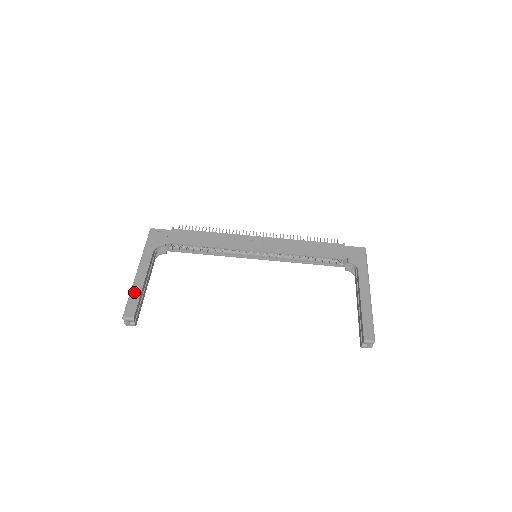
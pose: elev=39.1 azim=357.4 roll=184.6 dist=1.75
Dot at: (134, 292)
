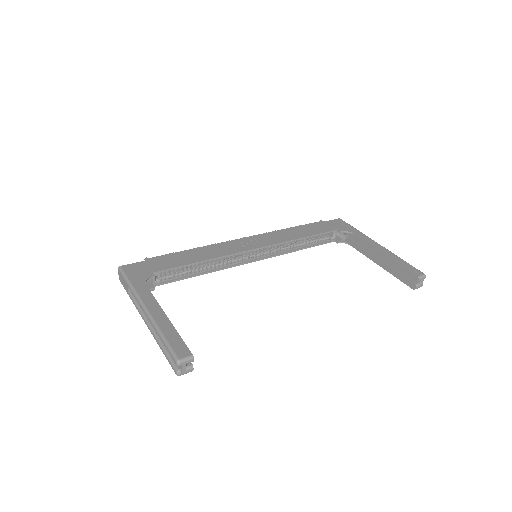
Dot at: (165, 330)
